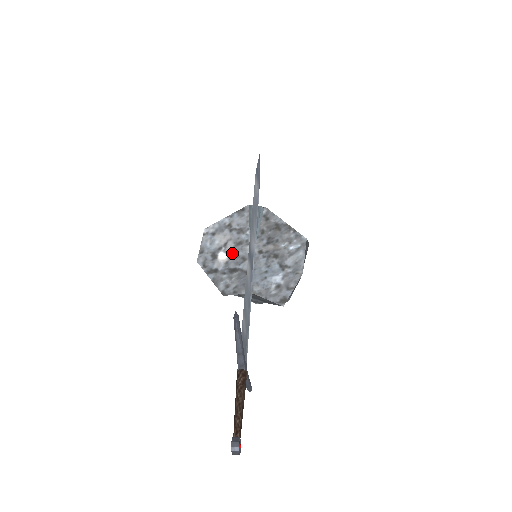
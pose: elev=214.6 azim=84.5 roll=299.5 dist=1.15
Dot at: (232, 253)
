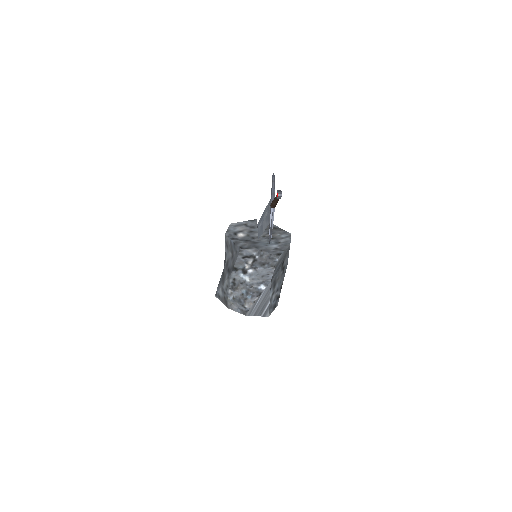
Dot at: (247, 235)
